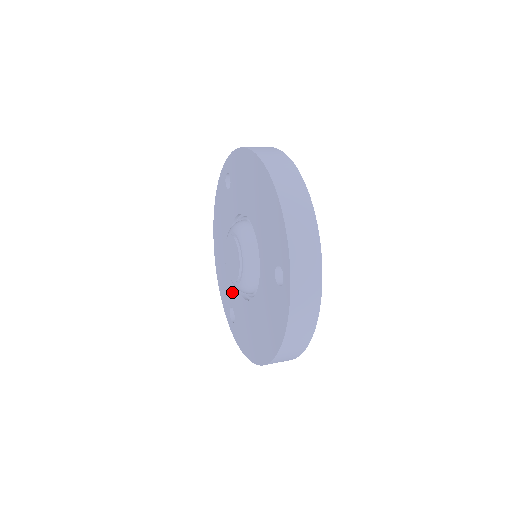
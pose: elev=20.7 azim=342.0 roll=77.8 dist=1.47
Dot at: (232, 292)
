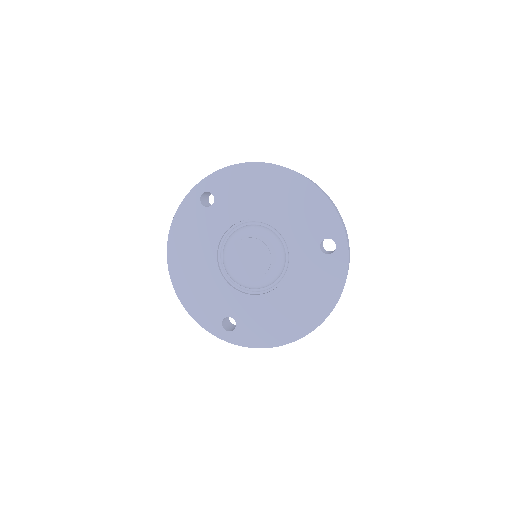
Dot at: (227, 301)
